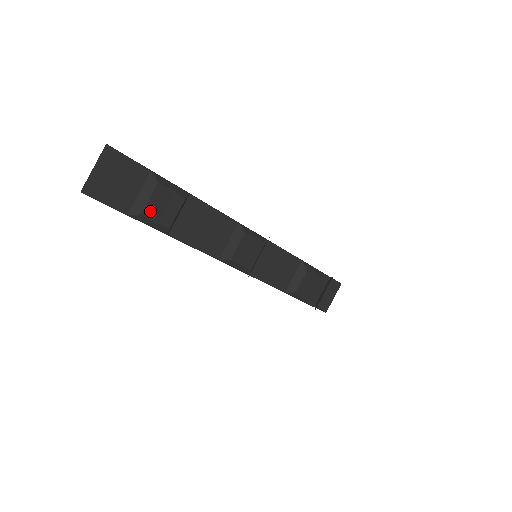
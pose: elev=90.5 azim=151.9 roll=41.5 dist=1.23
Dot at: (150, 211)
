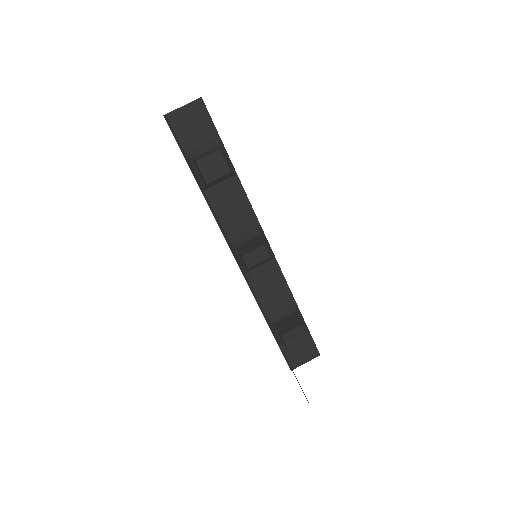
Dot at: (198, 157)
